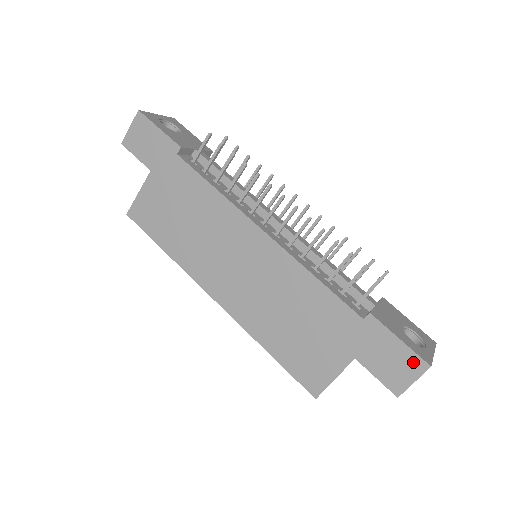
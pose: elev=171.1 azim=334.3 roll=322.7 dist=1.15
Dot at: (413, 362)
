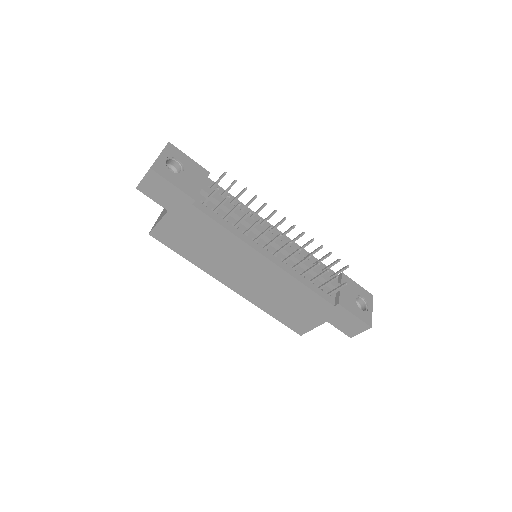
Dot at: (362, 325)
